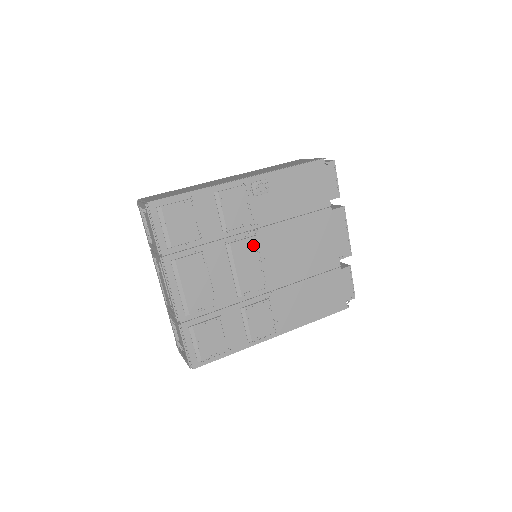
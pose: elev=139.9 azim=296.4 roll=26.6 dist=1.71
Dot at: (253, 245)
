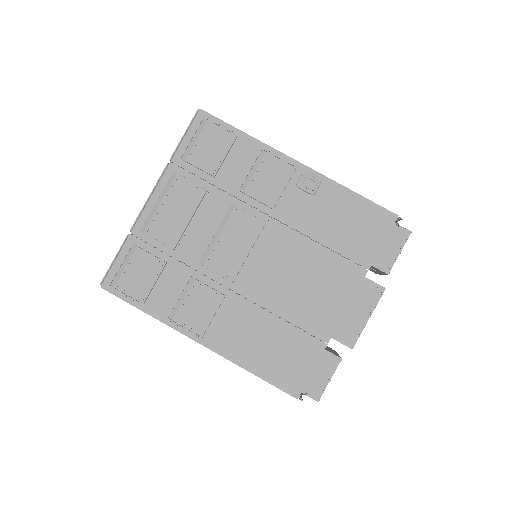
Dot at: (256, 229)
